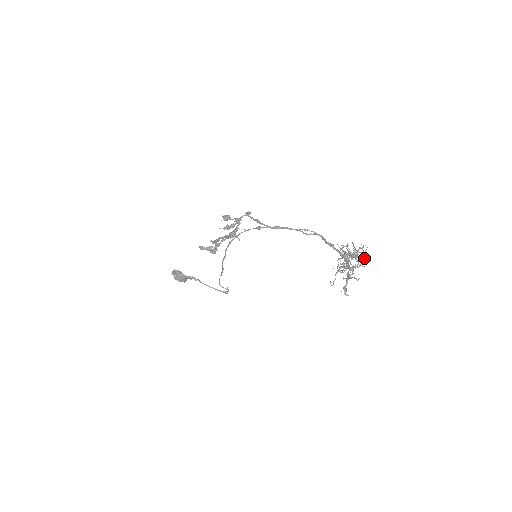
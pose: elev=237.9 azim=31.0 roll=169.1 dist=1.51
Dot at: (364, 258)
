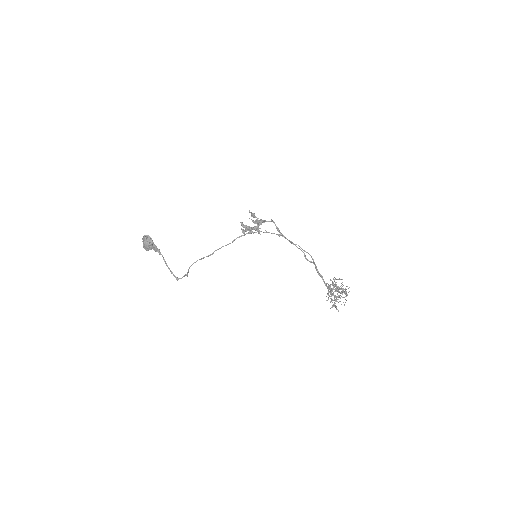
Dot at: (347, 294)
